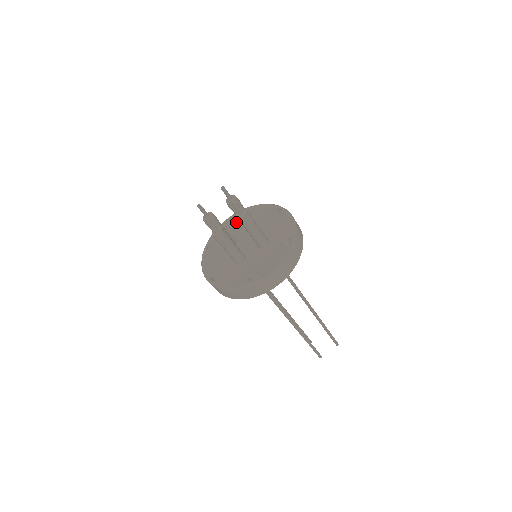
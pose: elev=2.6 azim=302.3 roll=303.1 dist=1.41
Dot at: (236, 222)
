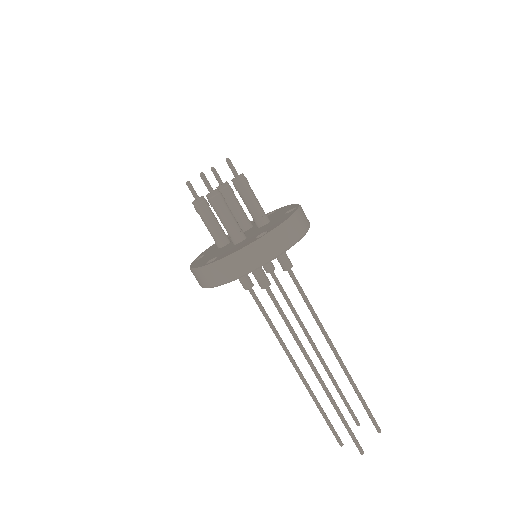
Dot at: occluded
